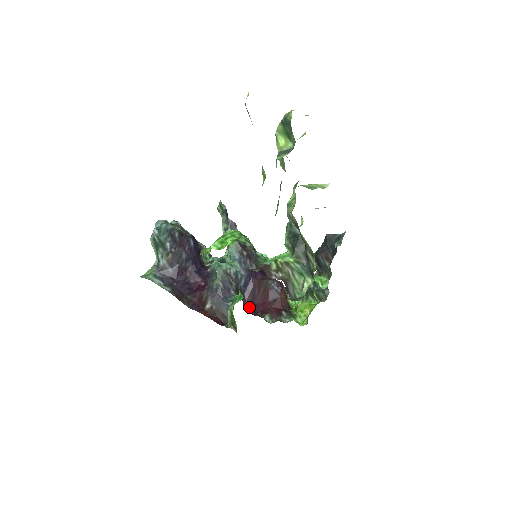
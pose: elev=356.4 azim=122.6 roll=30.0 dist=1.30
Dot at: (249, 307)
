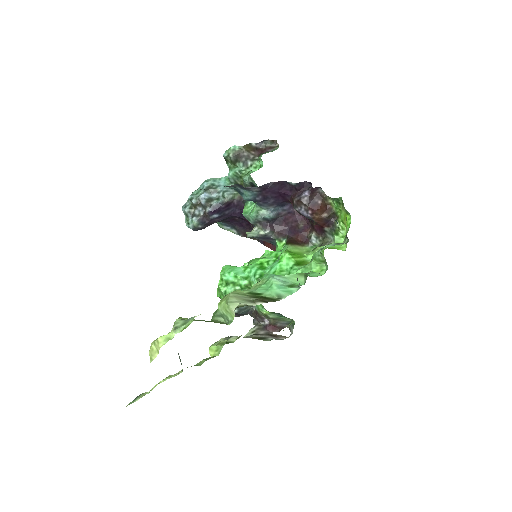
Dot at: occluded
